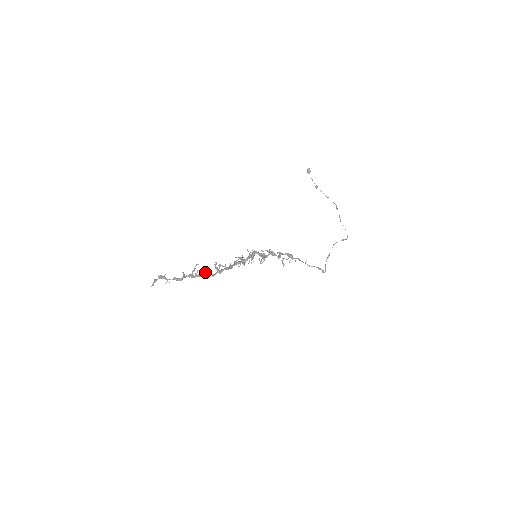
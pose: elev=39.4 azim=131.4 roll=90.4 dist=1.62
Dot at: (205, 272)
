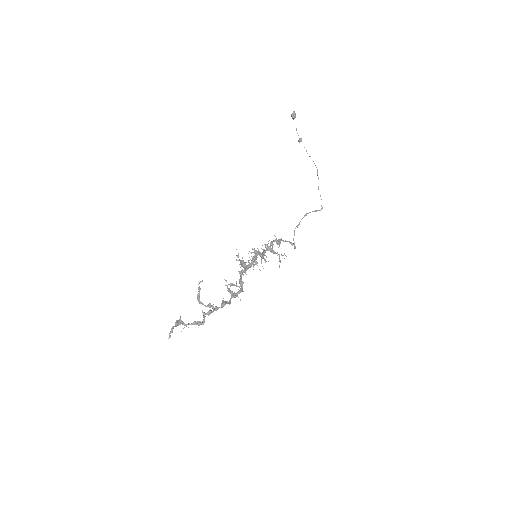
Dot at: (224, 304)
